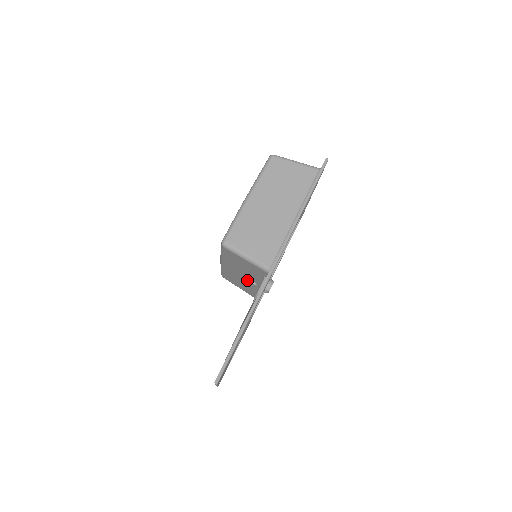
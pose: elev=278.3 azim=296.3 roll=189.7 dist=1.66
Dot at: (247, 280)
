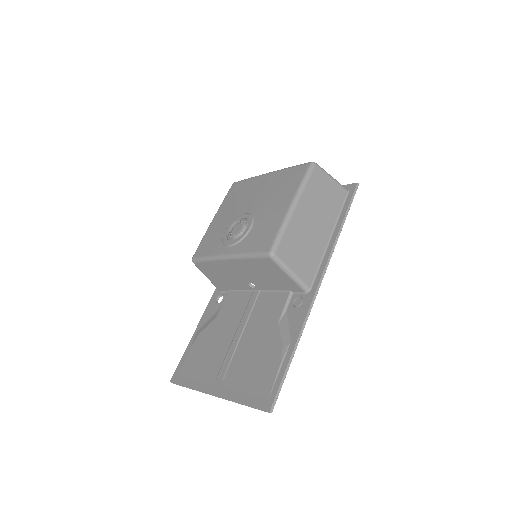
Dot at: (244, 280)
